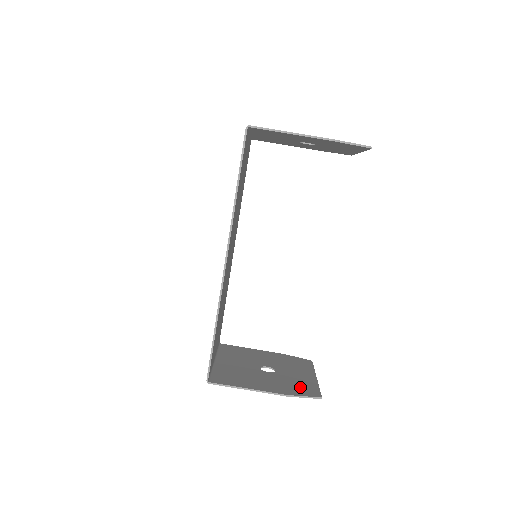
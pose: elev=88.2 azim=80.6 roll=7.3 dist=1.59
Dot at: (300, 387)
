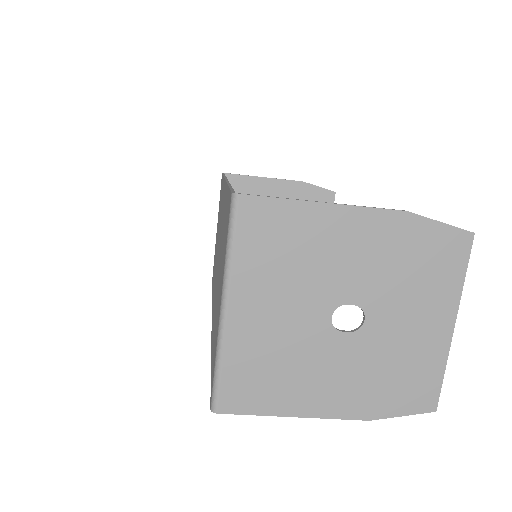
Dot at: occluded
